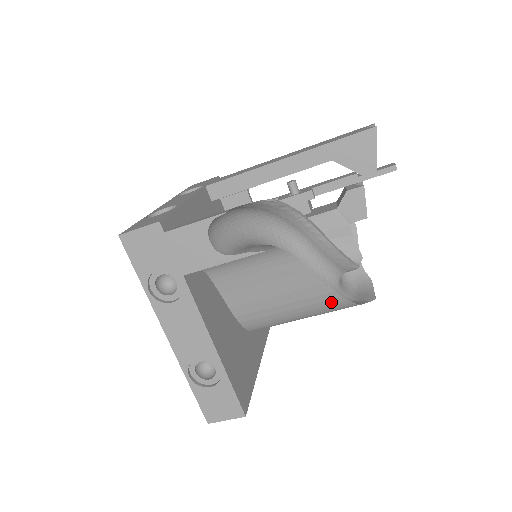
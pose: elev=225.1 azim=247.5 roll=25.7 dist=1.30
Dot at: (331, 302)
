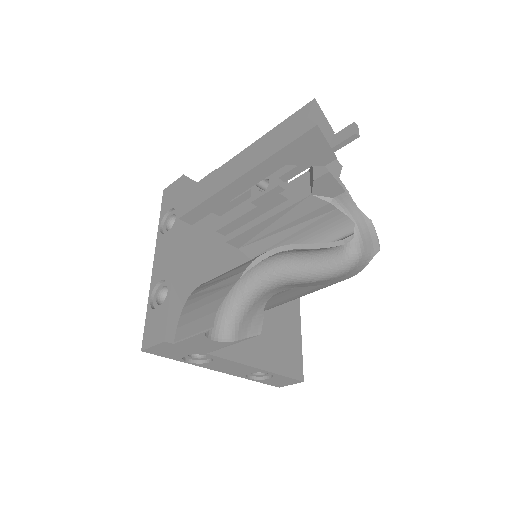
Dot at: occluded
